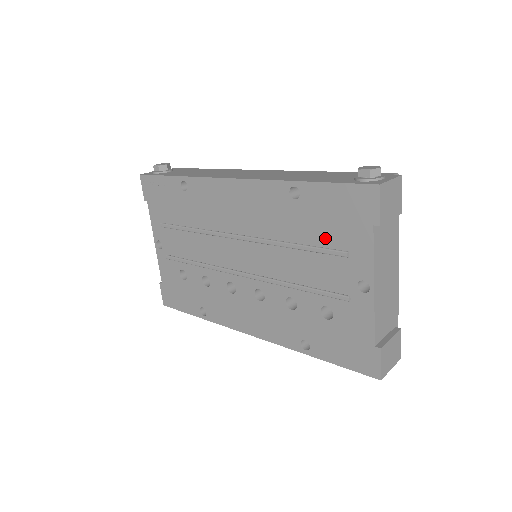
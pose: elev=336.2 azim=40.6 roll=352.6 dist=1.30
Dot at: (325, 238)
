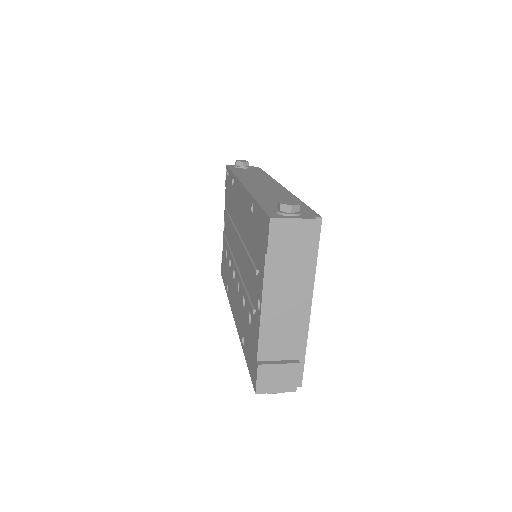
Dot at: (255, 253)
